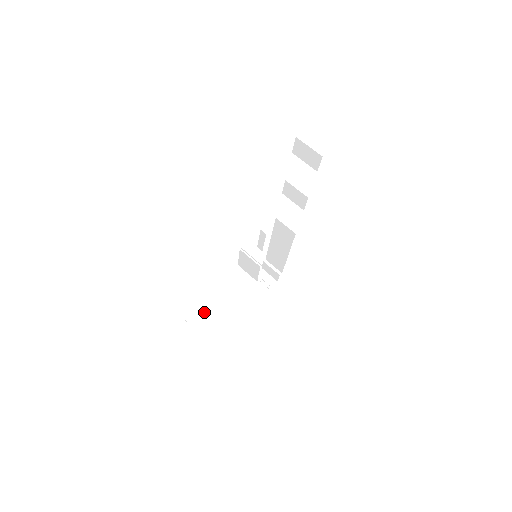
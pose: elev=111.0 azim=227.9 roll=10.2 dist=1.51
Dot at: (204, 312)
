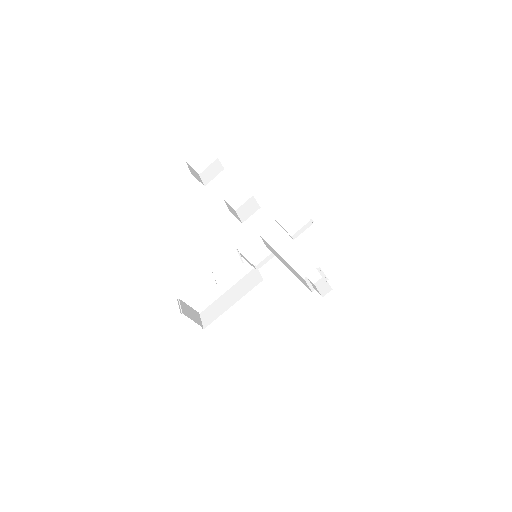
Dot at: (219, 305)
